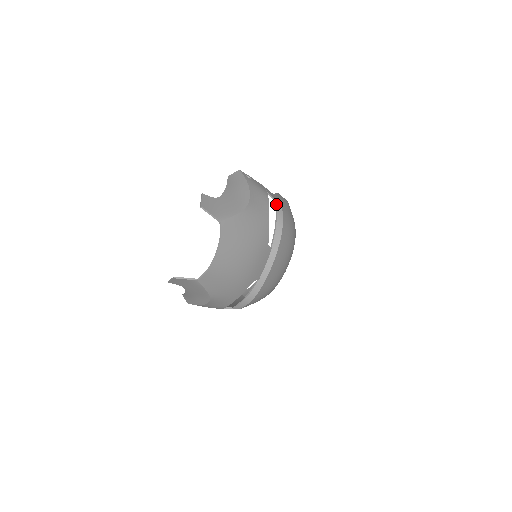
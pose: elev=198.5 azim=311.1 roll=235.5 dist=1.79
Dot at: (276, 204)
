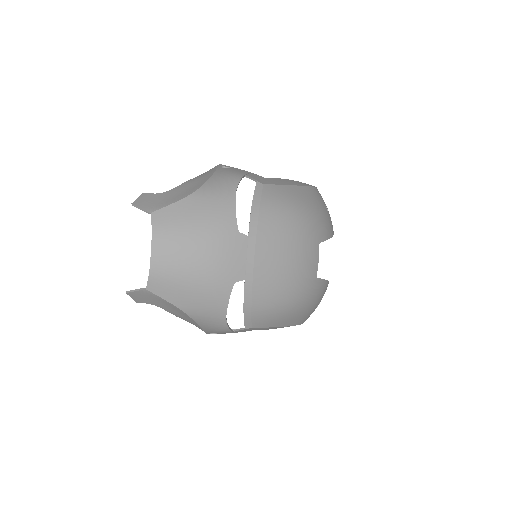
Dot at: occluded
